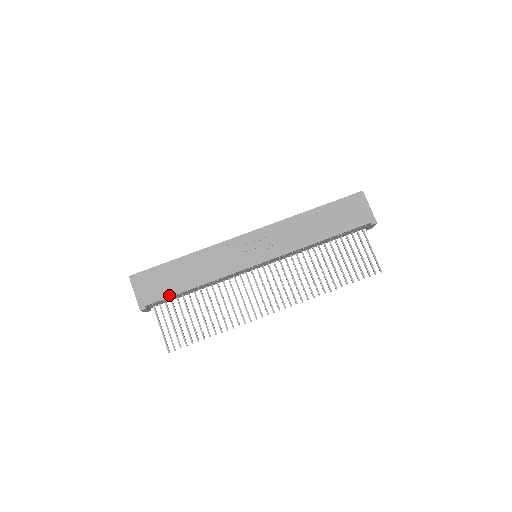
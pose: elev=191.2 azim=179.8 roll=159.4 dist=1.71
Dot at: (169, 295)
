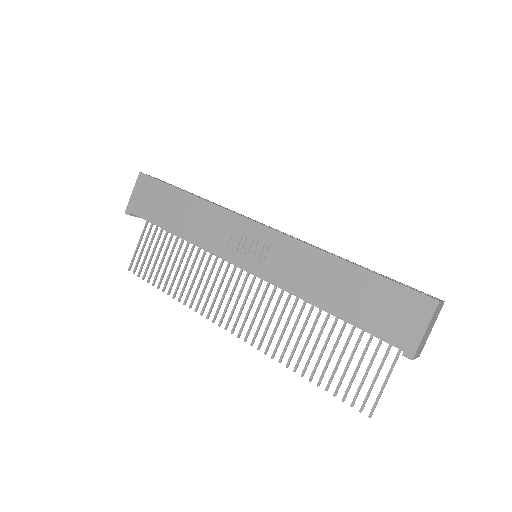
Dot at: (151, 220)
